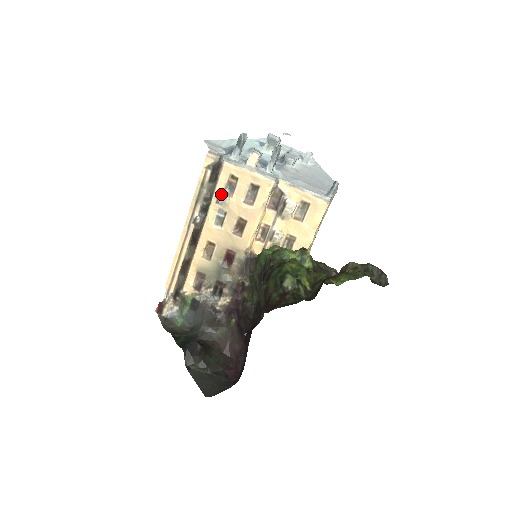
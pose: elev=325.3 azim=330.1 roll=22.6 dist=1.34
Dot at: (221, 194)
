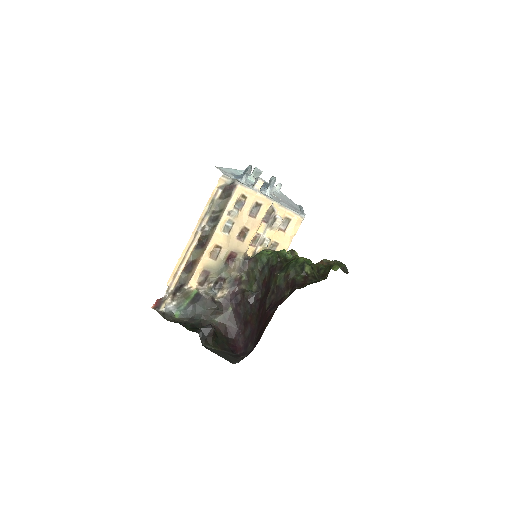
Dot at: (232, 208)
